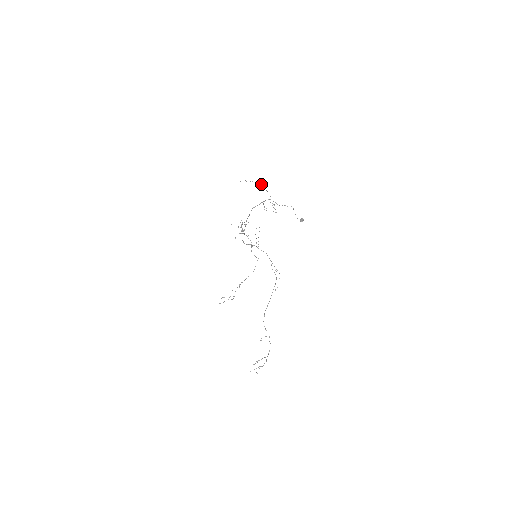
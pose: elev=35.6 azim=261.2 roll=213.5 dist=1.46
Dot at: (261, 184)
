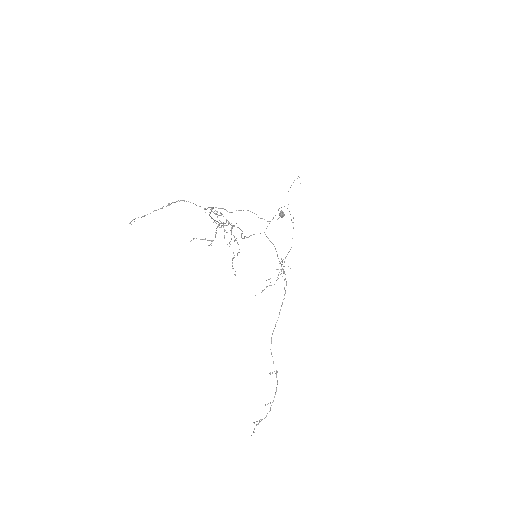
Dot at: (183, 200)
